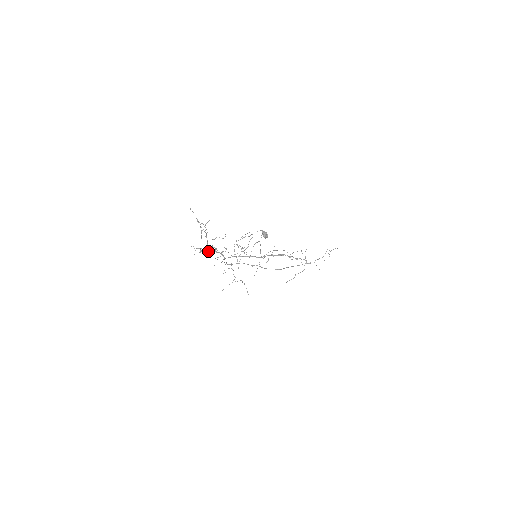
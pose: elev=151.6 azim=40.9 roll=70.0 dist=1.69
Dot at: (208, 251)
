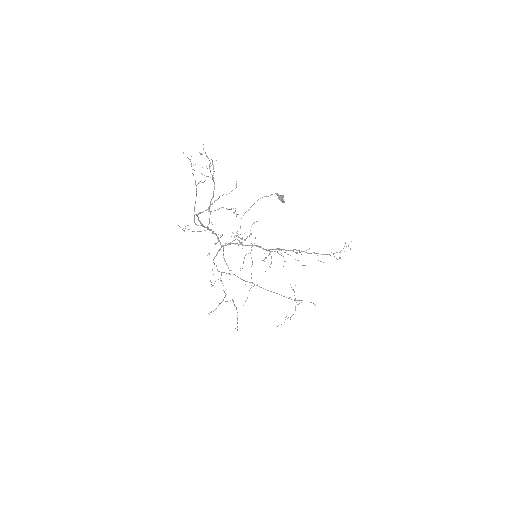
Dot at: (203, 225)
